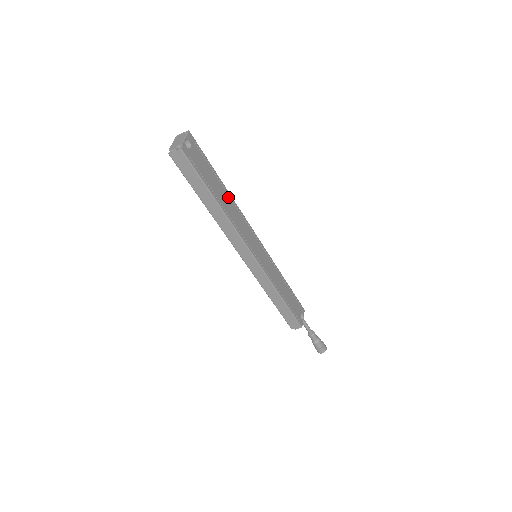
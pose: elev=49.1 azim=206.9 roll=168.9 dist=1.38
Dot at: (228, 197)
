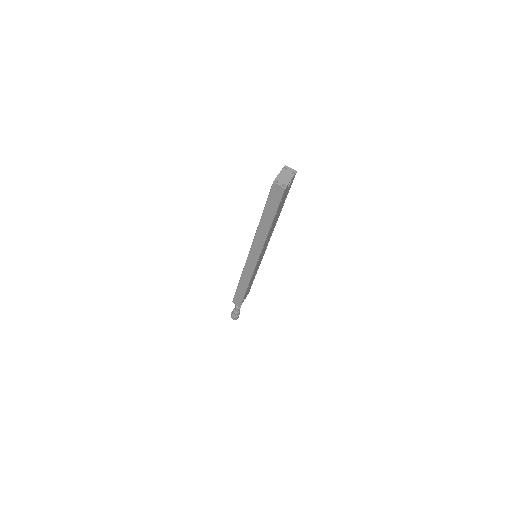
Dot at: (277, 219)
